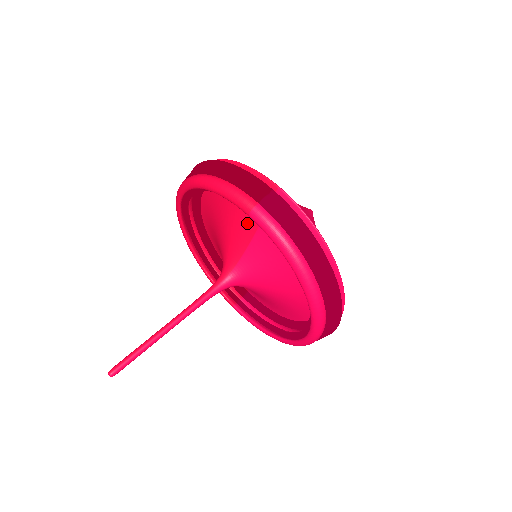
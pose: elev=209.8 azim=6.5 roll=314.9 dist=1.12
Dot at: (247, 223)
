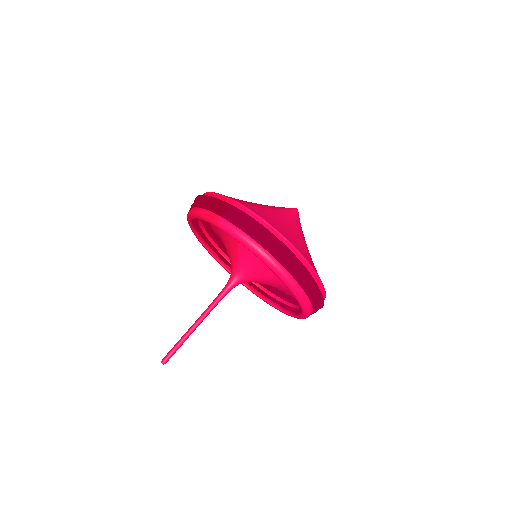
Dot at: occluded
